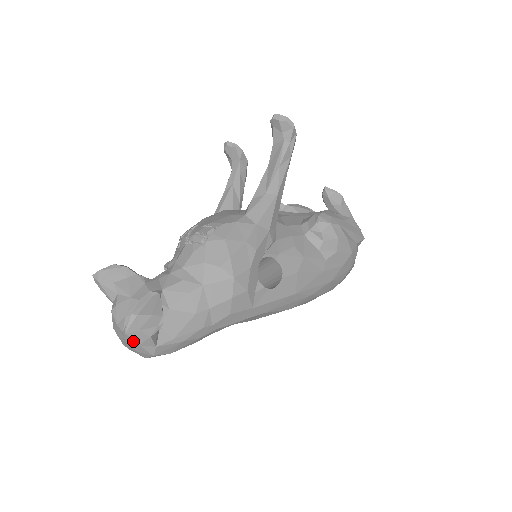
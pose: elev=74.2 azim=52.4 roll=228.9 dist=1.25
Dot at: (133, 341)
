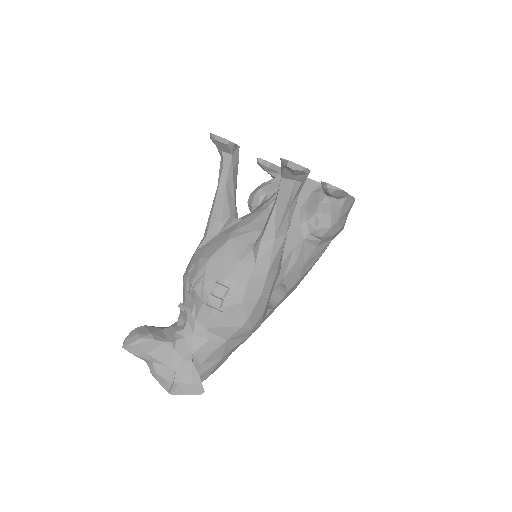
Dot at: occluded
